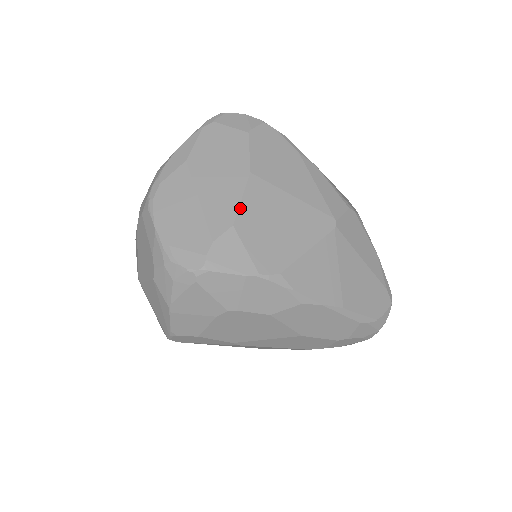
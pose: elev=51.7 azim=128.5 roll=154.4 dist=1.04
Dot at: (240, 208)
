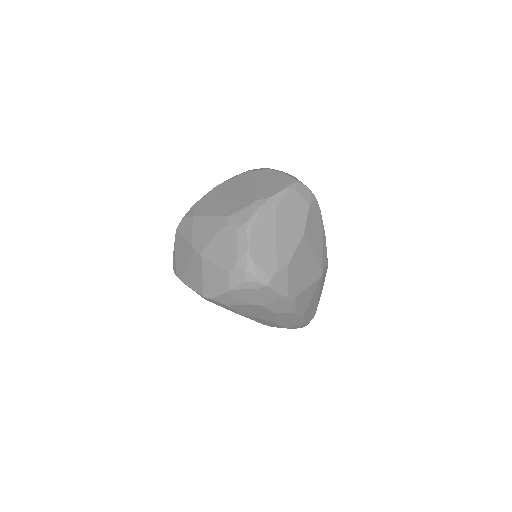
Dot at: (294, 255)
